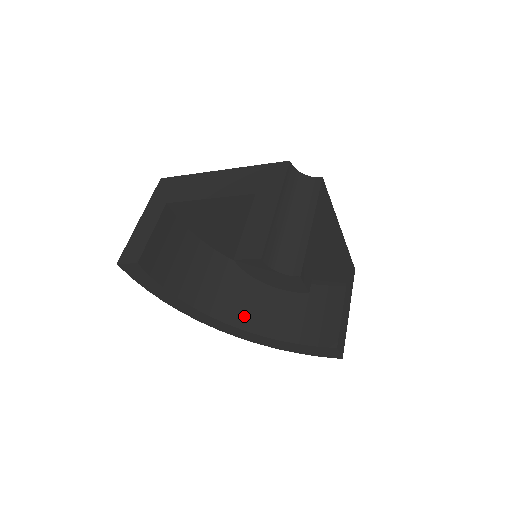
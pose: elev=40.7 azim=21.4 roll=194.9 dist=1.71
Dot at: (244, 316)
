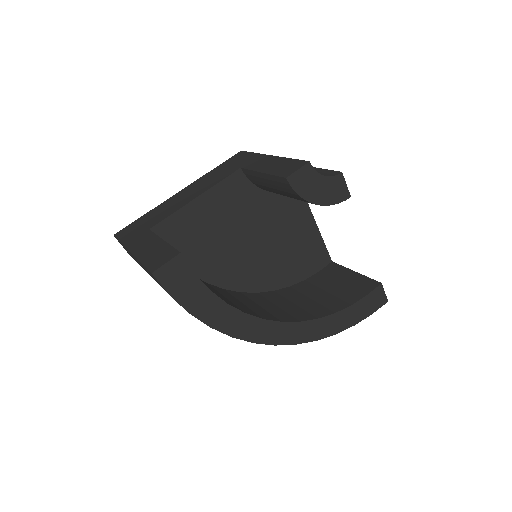
Dot at: (287, 315)
